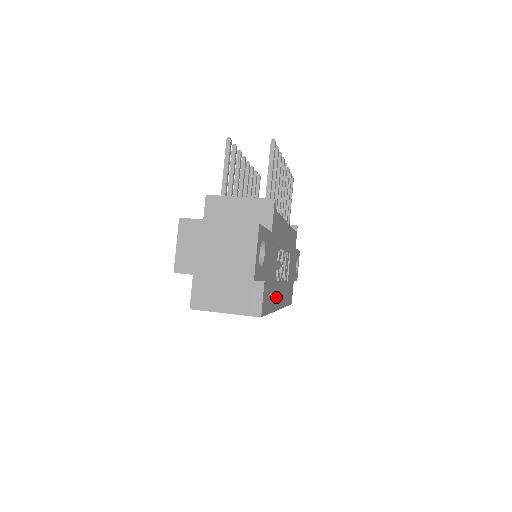
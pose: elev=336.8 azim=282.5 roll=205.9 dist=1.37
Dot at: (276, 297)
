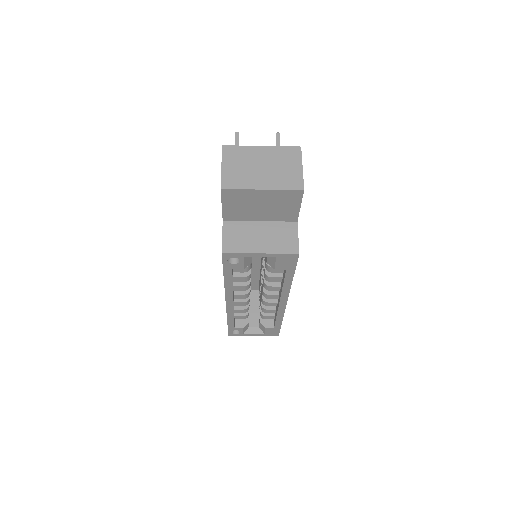
Dot at: occluded
